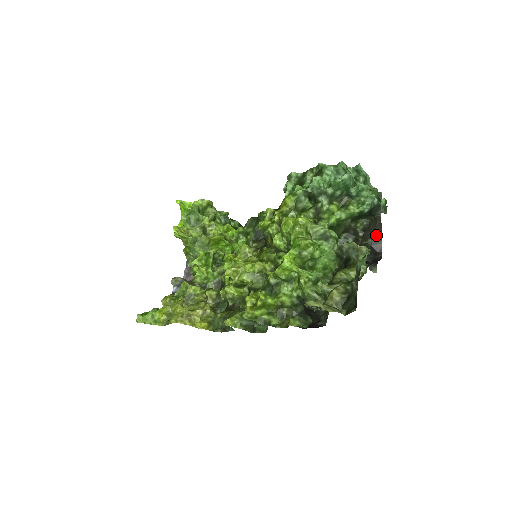
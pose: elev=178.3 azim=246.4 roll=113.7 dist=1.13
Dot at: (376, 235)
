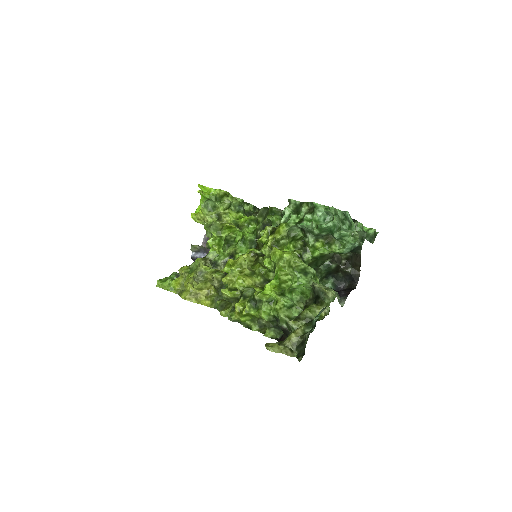
Dot at: (356, 266)
